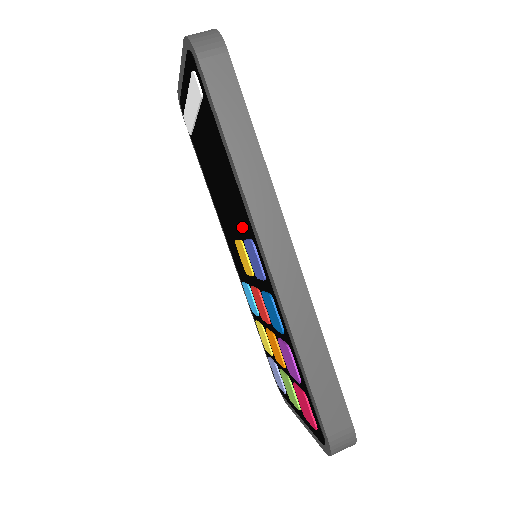
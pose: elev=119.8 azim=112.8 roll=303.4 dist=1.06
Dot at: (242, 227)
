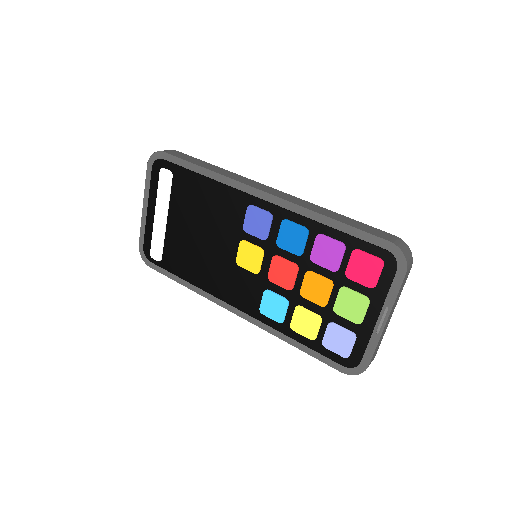
Dot at: (236, 220)
